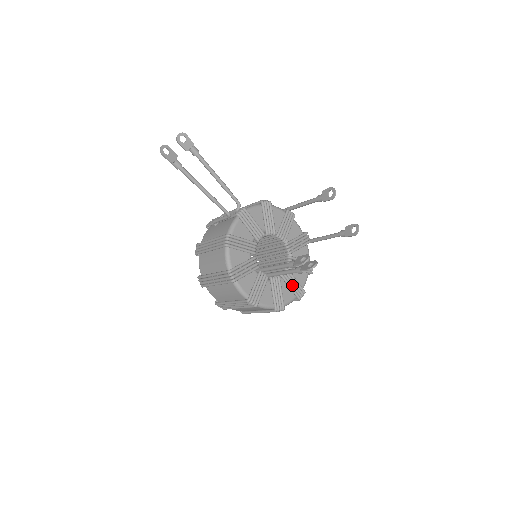
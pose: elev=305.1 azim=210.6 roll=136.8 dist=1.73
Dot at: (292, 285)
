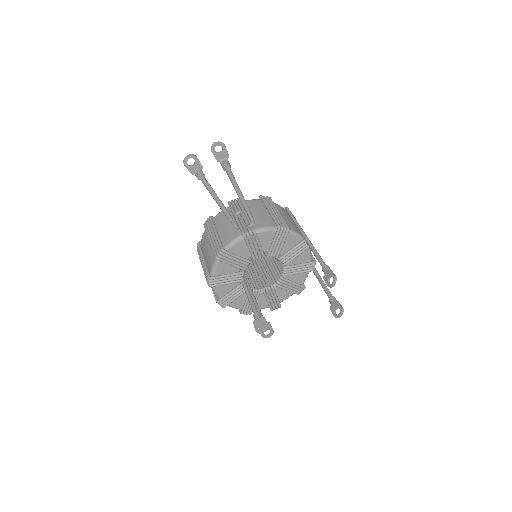
Dot at: (270, 300)
